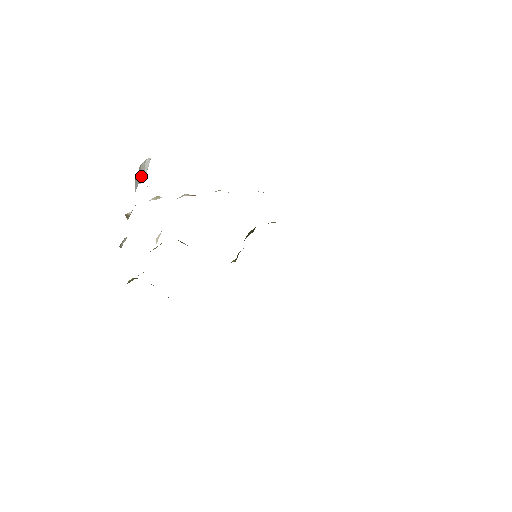
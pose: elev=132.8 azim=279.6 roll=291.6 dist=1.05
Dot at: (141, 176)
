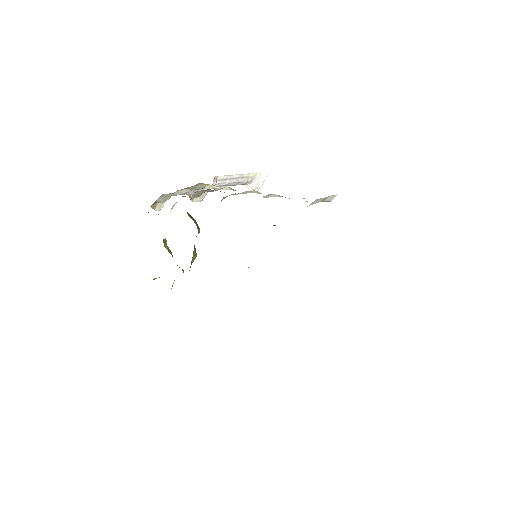
Dot at: (255, 187)
